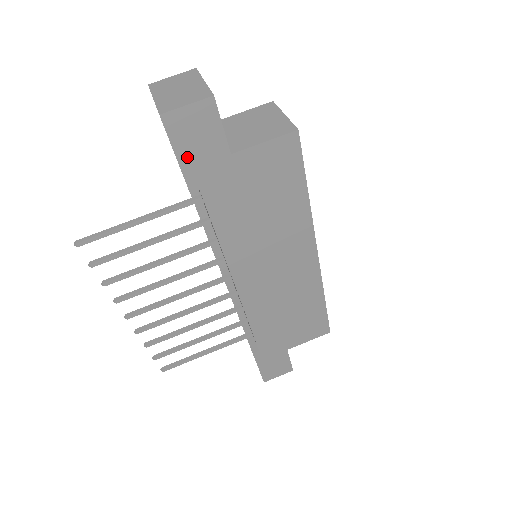
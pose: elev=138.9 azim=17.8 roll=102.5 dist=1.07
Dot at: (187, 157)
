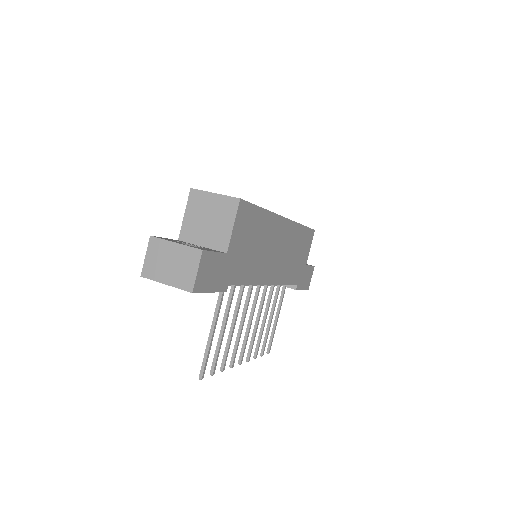
Dot at: (214, 285)
